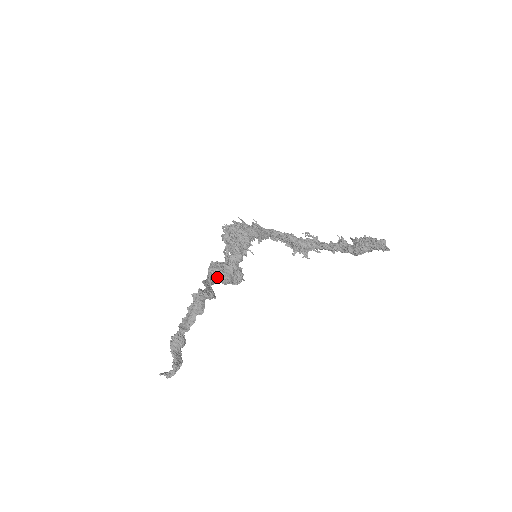
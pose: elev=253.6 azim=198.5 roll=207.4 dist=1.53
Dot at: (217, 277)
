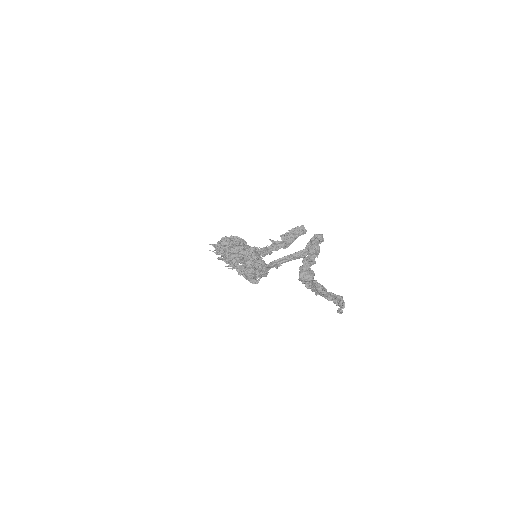
Dot at: occluded
